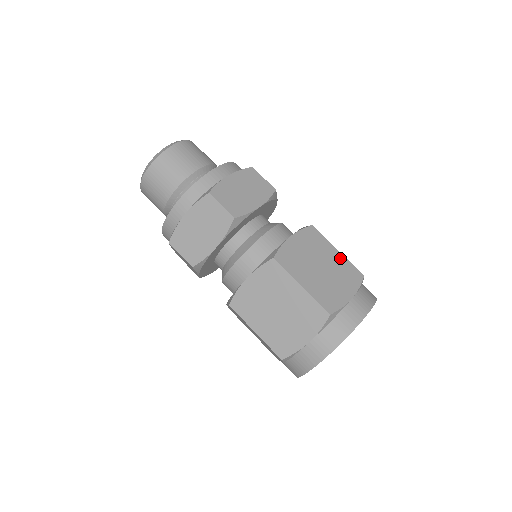
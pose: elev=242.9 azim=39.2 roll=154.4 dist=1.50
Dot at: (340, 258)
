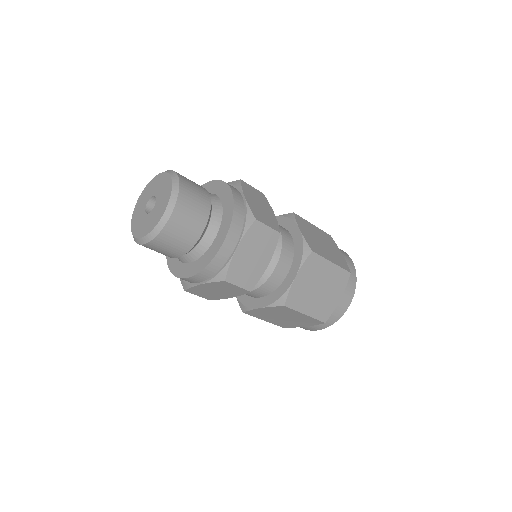
Dot at: (334, 269)
